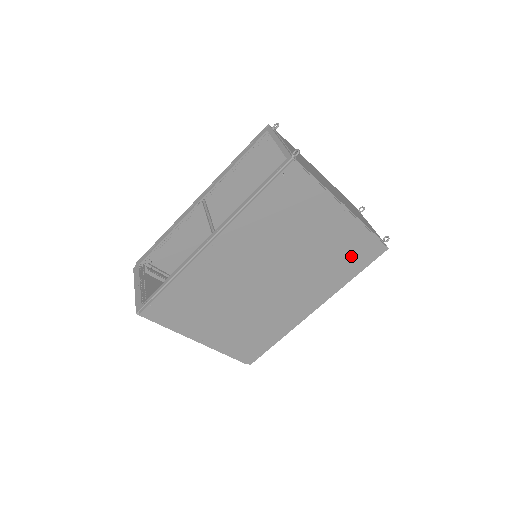
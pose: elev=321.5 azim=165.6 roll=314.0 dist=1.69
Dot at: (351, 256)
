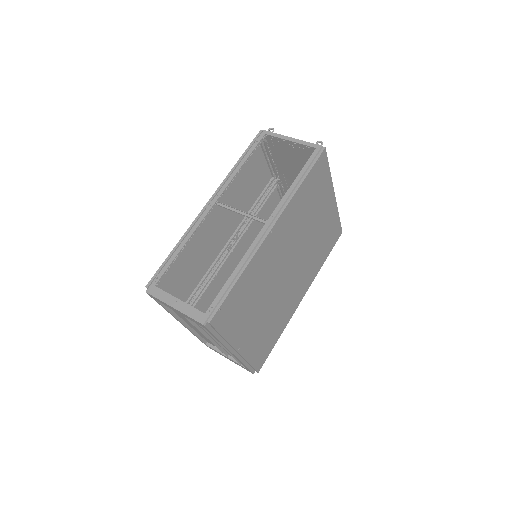
Dot at: (328, 240)
